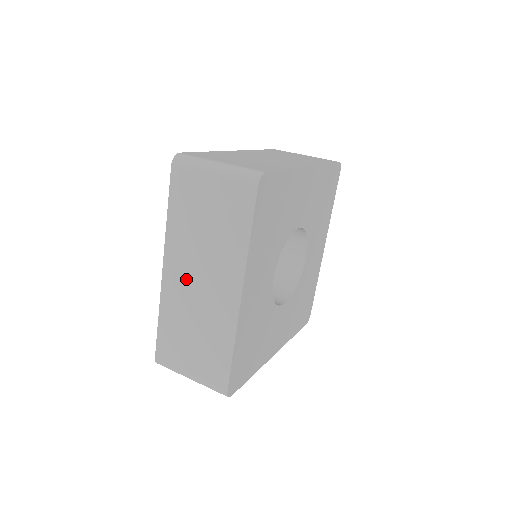
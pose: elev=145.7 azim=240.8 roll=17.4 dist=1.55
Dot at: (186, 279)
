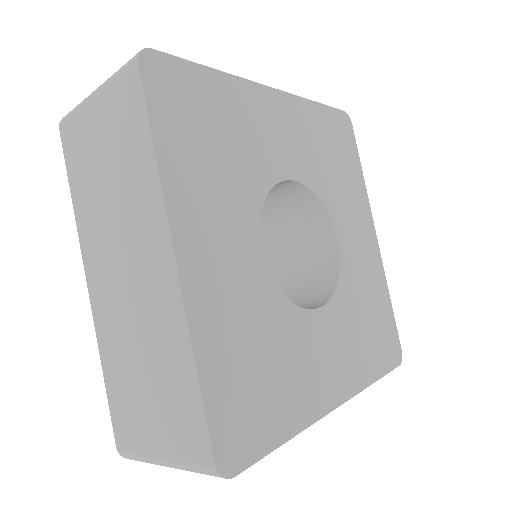
Dot at: occluded
